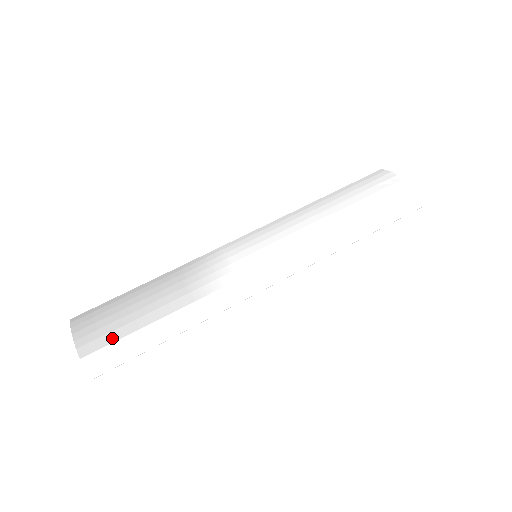
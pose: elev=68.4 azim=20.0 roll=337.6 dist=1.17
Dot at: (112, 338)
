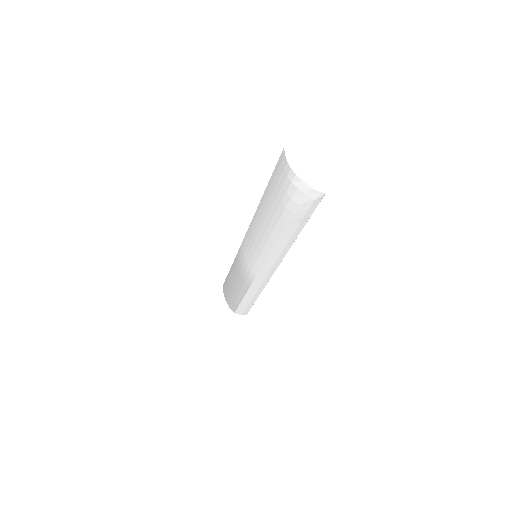
Dot at: (236, 305)
